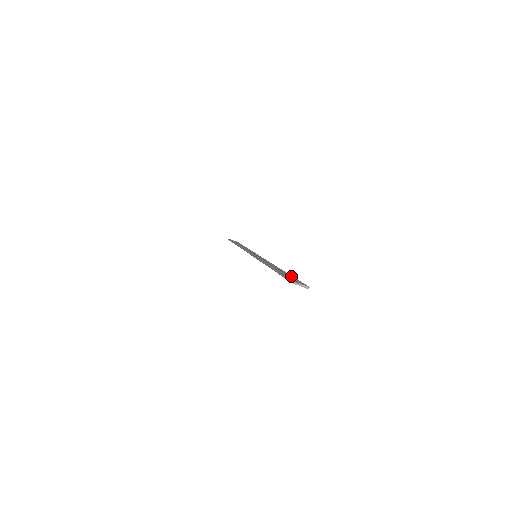
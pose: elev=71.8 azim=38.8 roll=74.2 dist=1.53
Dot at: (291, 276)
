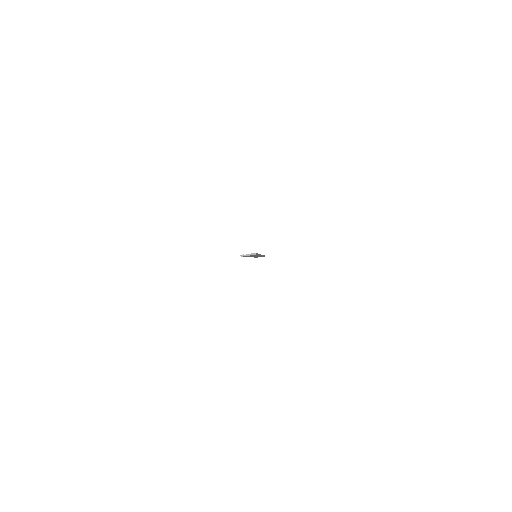
Dot at: occluded
